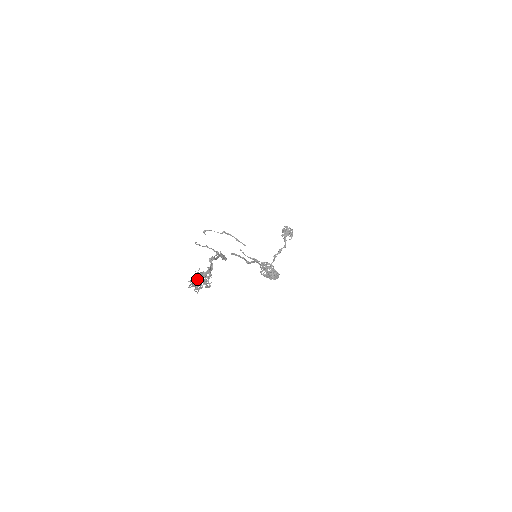
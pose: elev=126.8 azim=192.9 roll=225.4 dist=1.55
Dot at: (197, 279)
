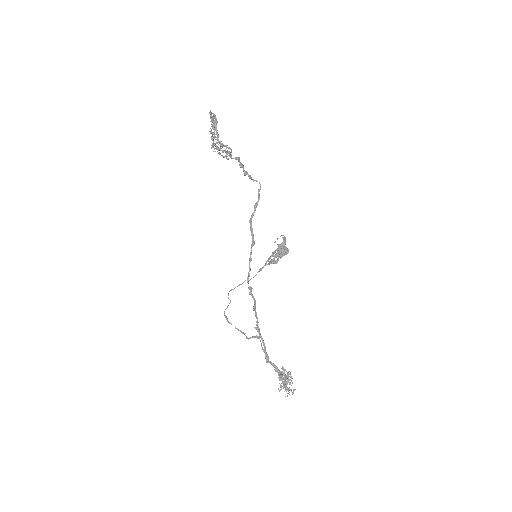
Dot at: (282, 383)
